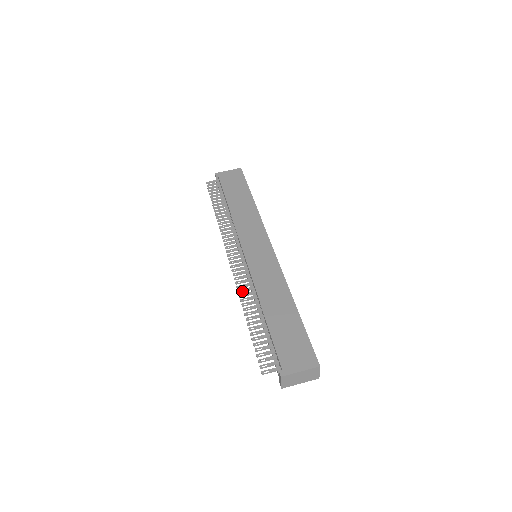
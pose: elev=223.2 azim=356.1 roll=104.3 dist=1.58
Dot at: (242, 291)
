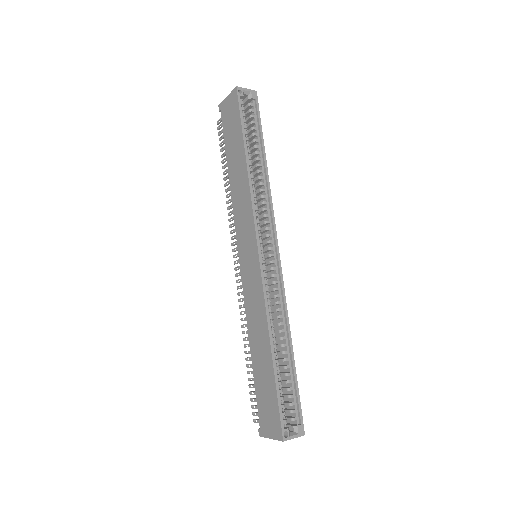
Dot at: (242, 314)
